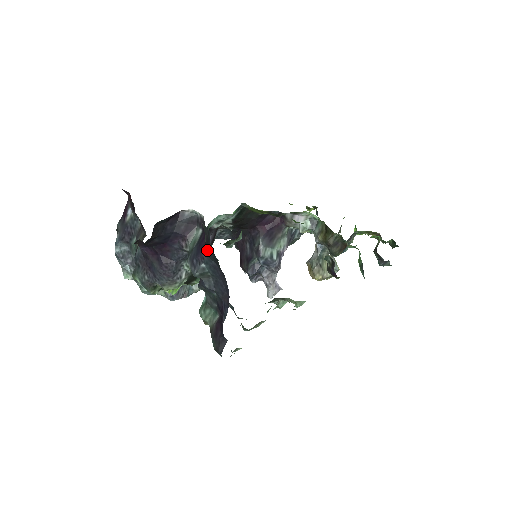
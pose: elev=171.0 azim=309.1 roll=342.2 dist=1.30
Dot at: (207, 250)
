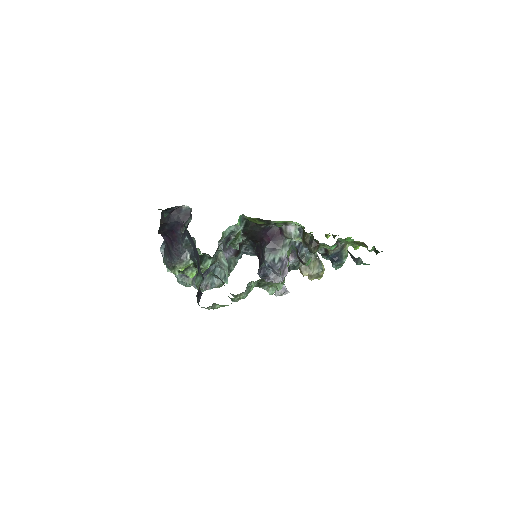
Dot at: occluded
